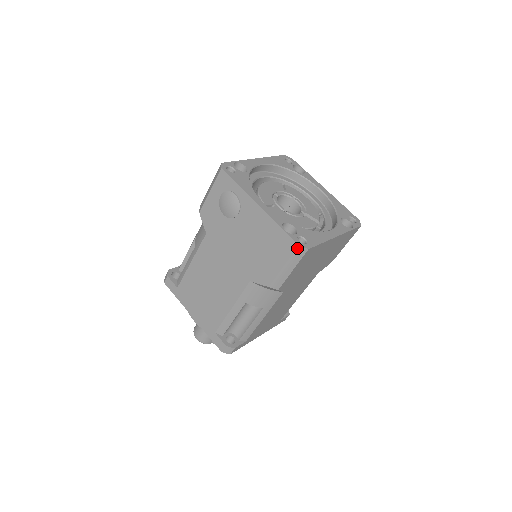
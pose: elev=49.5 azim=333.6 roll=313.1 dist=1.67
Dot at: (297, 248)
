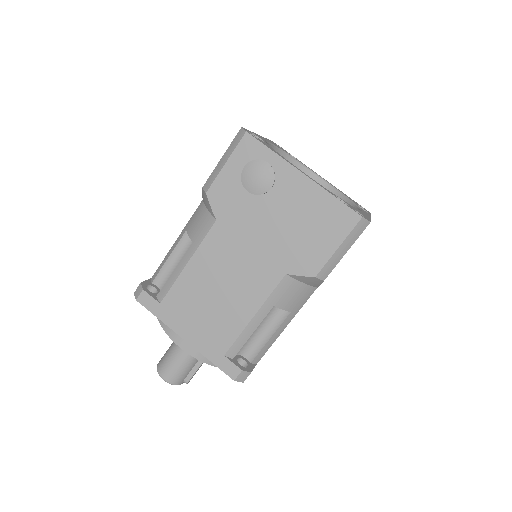
Dot at: (360, 221)
